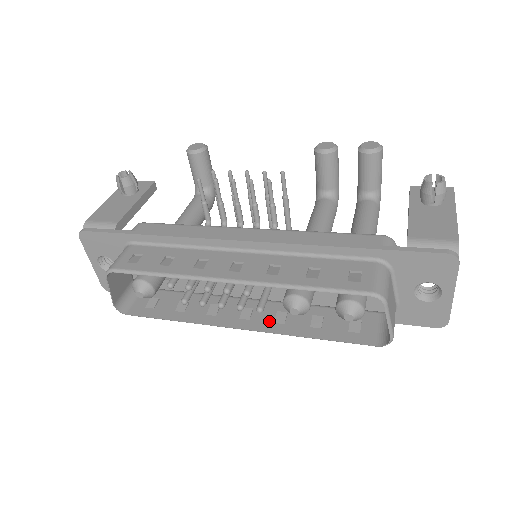
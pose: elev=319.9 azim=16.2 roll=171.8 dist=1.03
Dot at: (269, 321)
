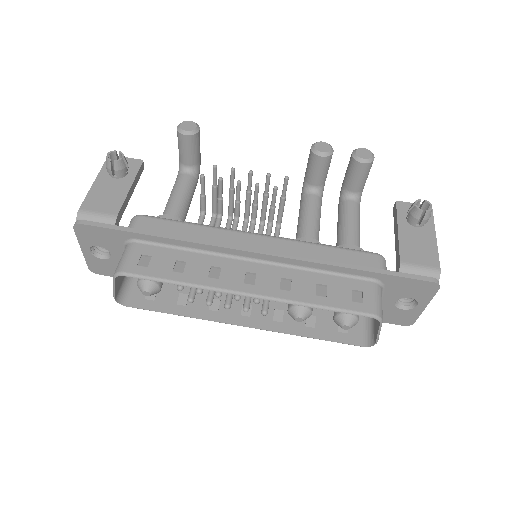
Dot at: (268, 319)
